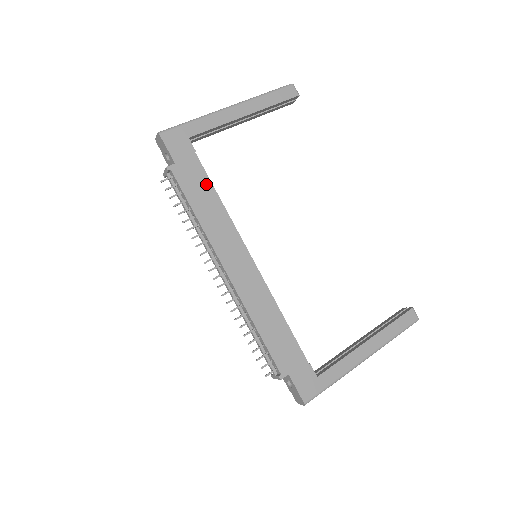
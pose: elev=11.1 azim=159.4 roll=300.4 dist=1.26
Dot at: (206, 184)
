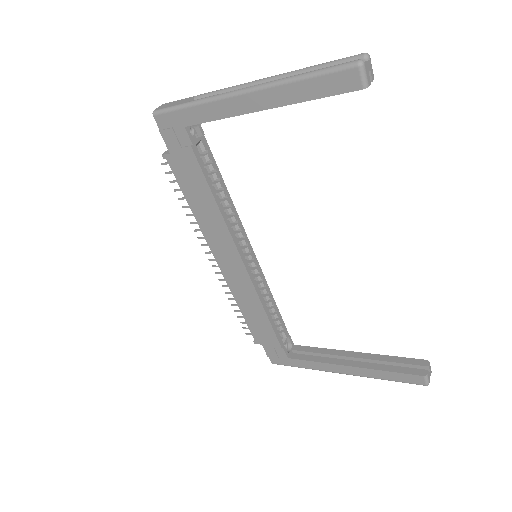
Dot at: (202, 183)
